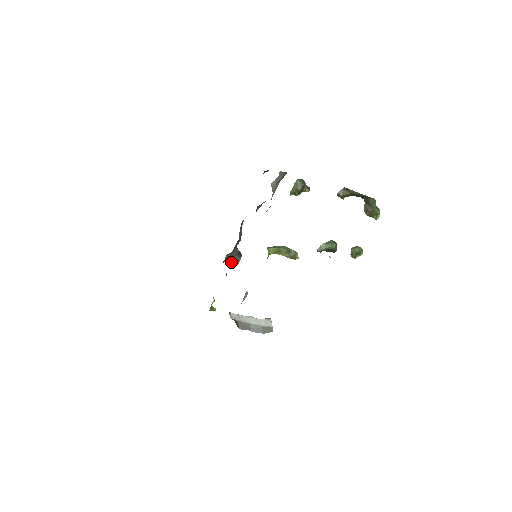
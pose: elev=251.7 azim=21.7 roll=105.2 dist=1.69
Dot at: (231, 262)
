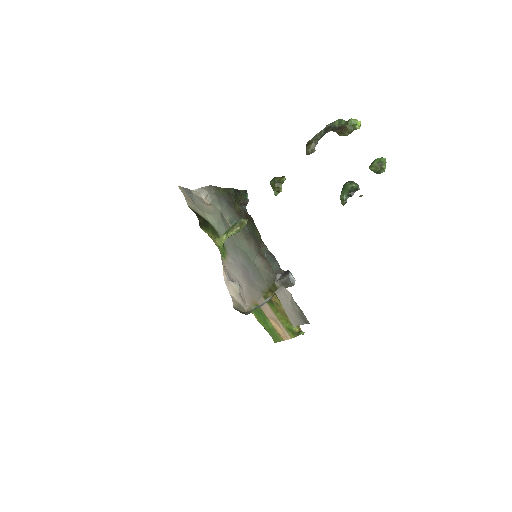
Dot at: (288, 284)
